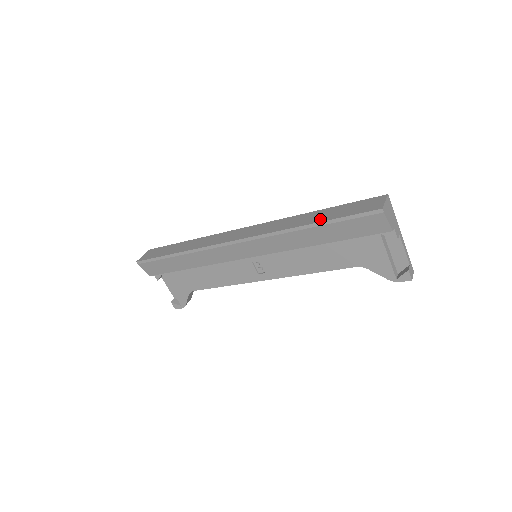
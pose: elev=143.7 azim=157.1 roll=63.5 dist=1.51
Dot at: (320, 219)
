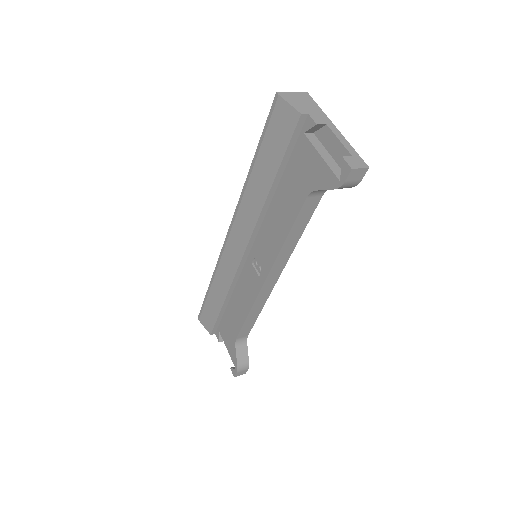
Dot at: occluded
